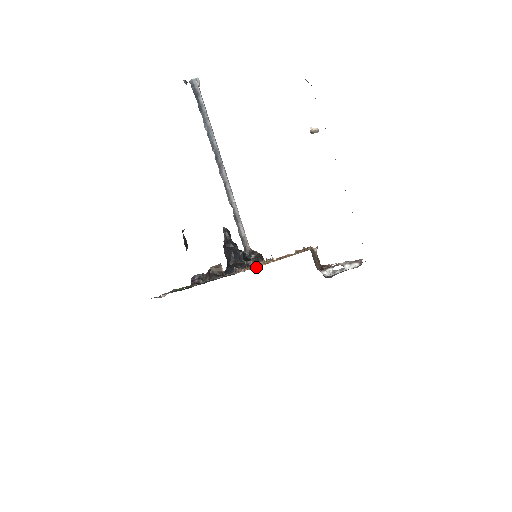
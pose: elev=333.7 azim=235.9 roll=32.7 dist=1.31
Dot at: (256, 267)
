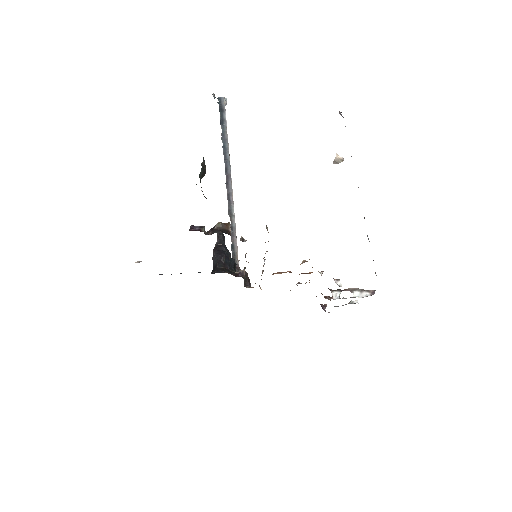
Dot at: occluded
